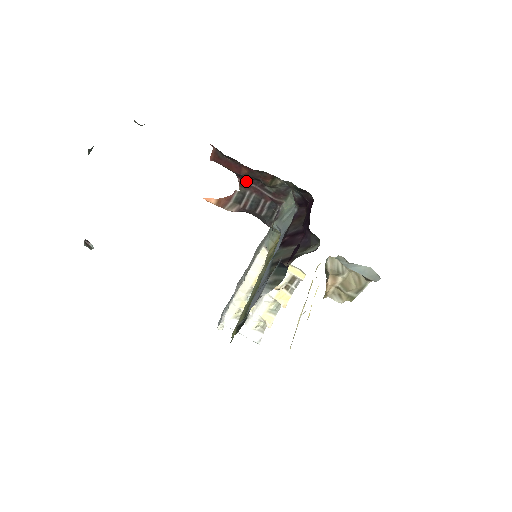
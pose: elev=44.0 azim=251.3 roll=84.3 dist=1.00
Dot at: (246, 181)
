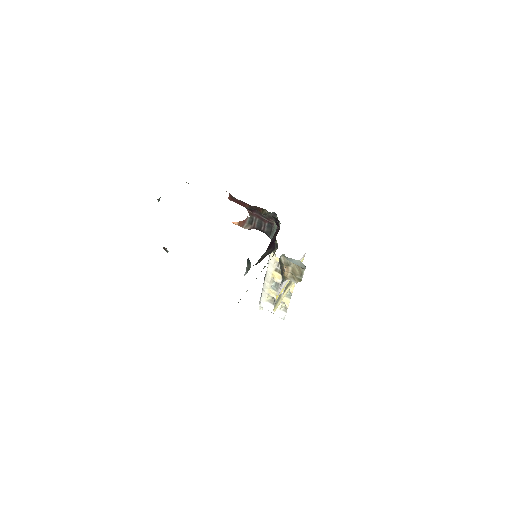
Dot at: (251, 211)
